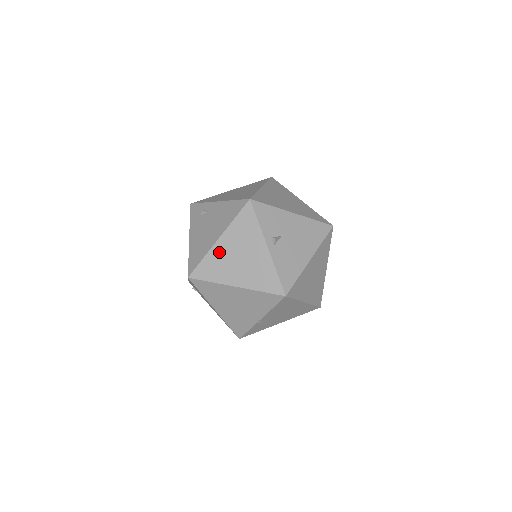
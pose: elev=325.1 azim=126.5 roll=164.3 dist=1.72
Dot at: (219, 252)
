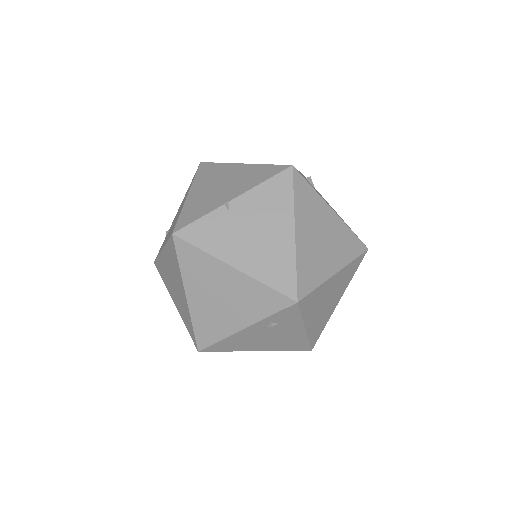
Dot at: occluded
